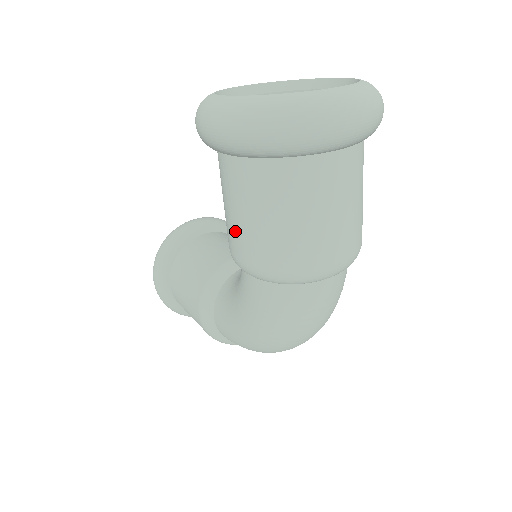
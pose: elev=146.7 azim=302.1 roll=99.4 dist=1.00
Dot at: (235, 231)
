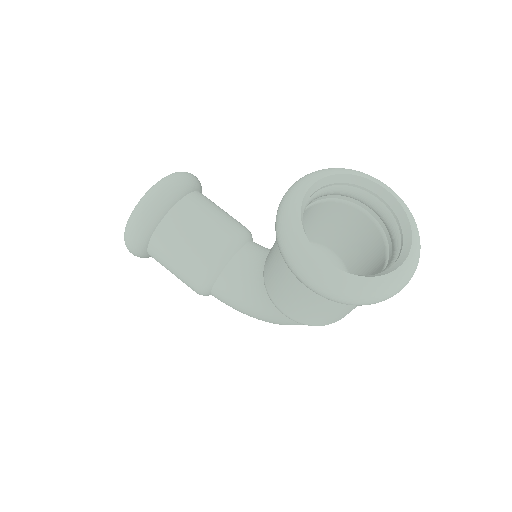
Dot at: (292, 306)
